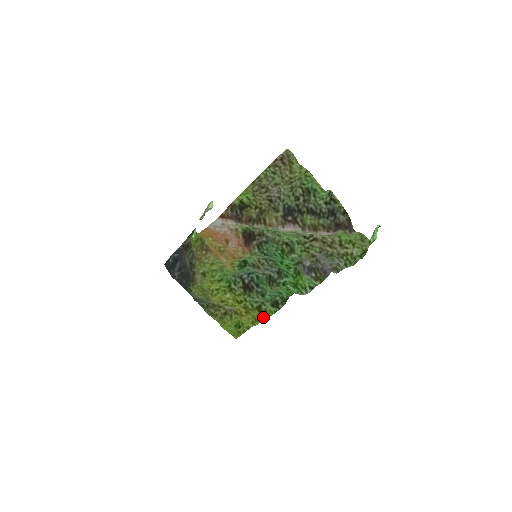
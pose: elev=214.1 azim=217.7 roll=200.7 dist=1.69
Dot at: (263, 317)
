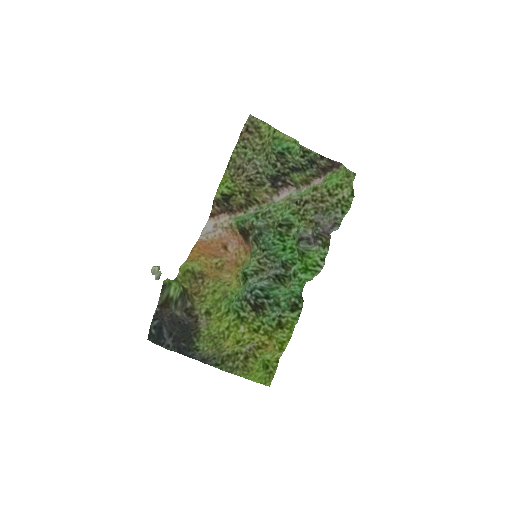
Dot at: (289, 331)
